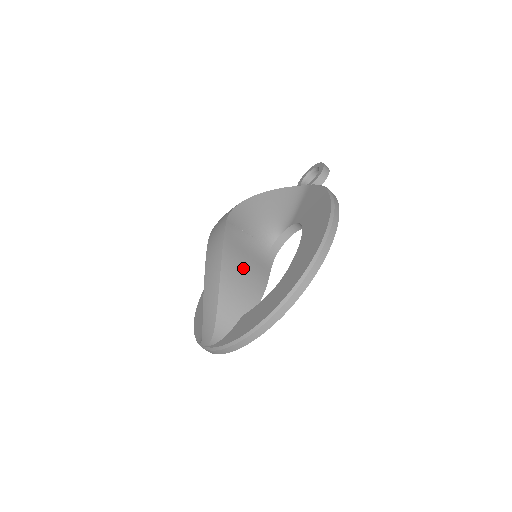
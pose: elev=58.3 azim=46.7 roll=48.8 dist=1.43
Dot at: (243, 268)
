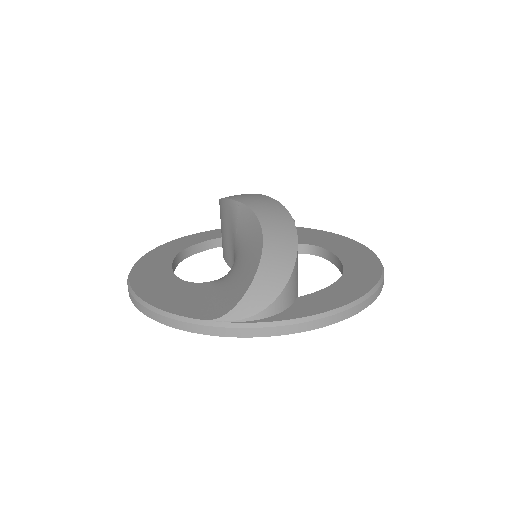
Dot at: occluded
